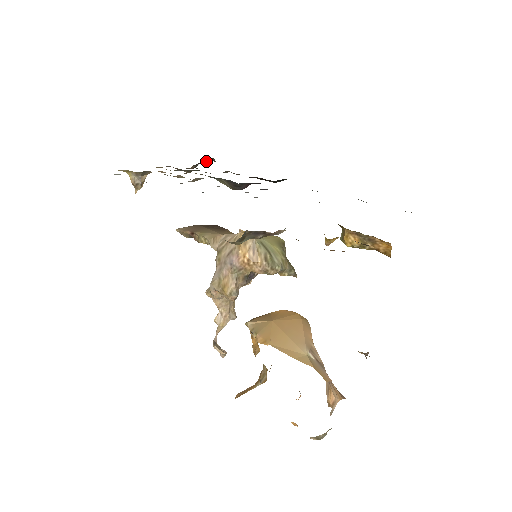
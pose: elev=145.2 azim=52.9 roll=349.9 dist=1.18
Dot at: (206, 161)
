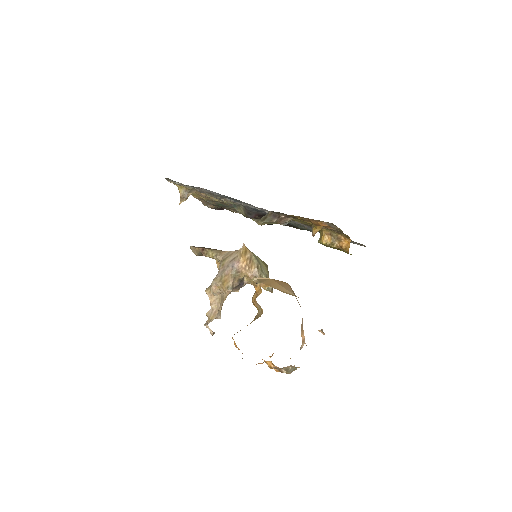
Dot at: (221, 208)
